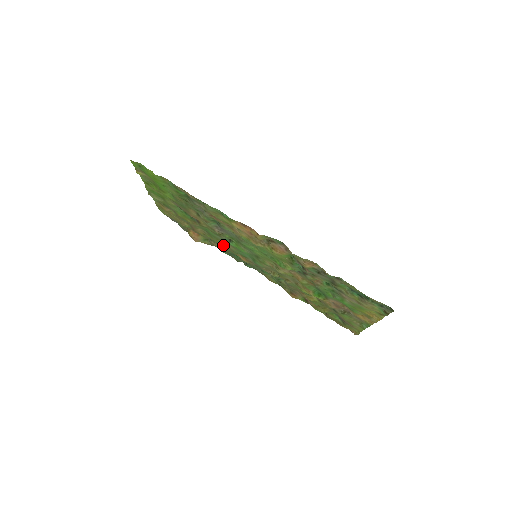
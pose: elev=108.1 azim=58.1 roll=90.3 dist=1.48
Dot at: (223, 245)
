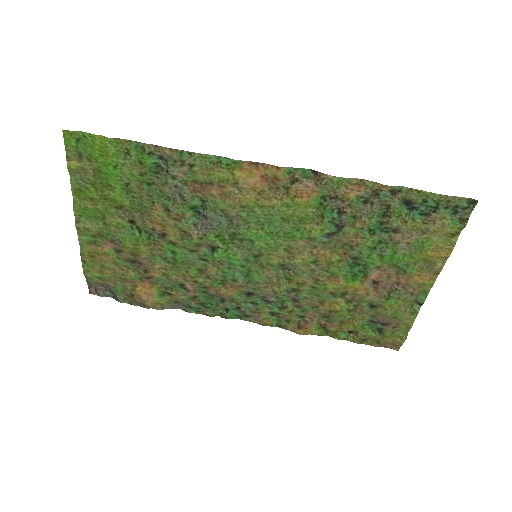
Dot at: (194, 282)
